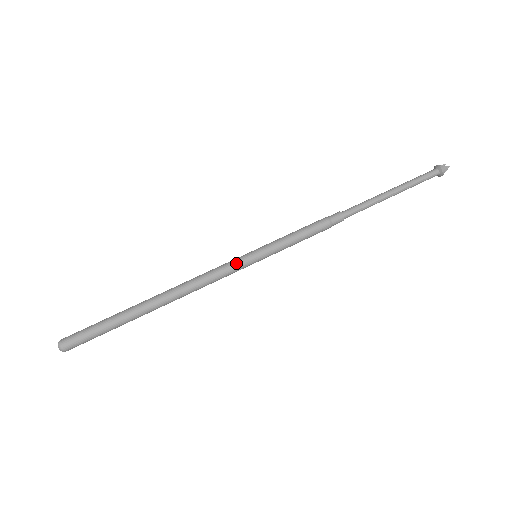
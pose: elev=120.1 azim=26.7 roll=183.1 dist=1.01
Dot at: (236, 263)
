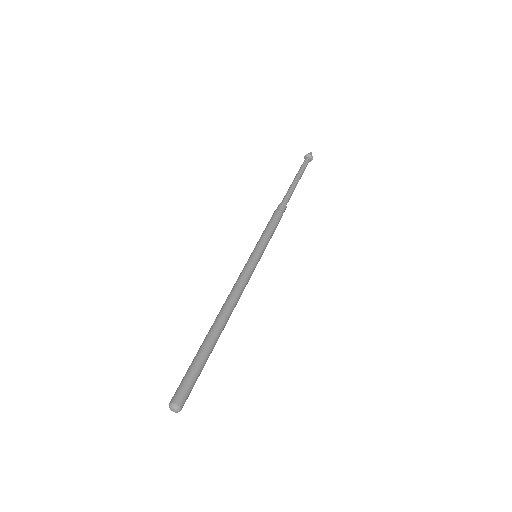
Dot at: (249, 265)
